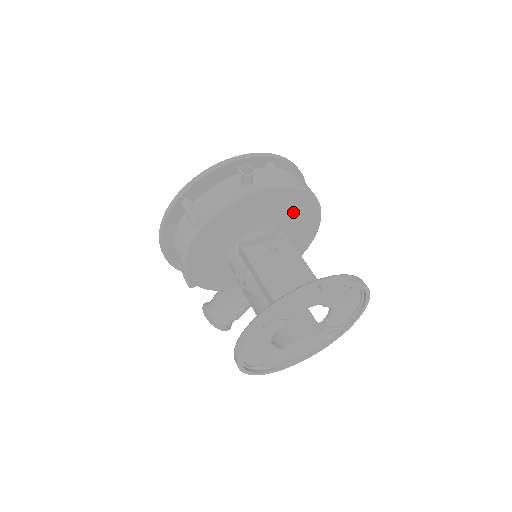
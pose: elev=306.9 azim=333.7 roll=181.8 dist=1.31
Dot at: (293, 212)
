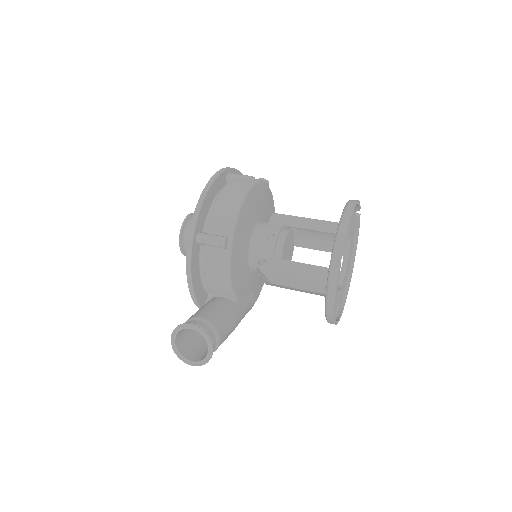
Dot at: occluded
